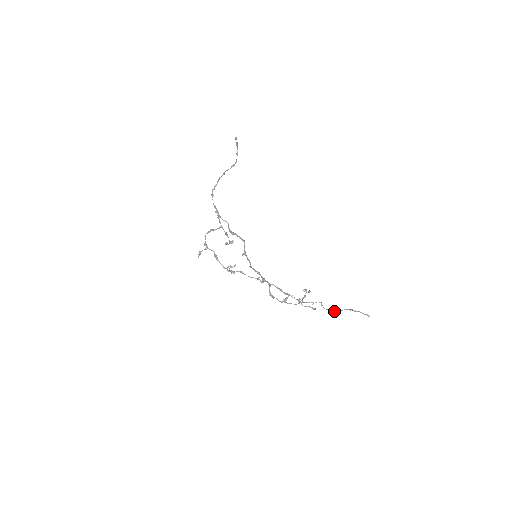
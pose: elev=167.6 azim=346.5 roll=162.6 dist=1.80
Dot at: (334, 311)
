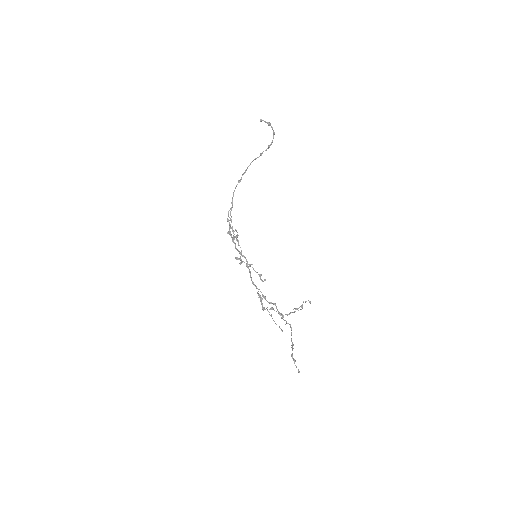
Dot at: (293, 344)
